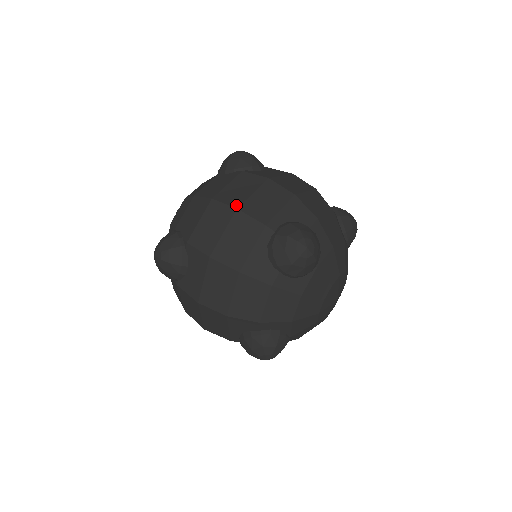
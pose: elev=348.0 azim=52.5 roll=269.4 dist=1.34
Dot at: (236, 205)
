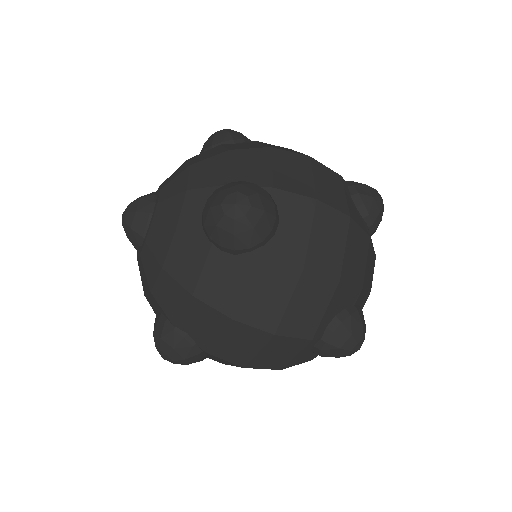
Dot at: (304, 154)
